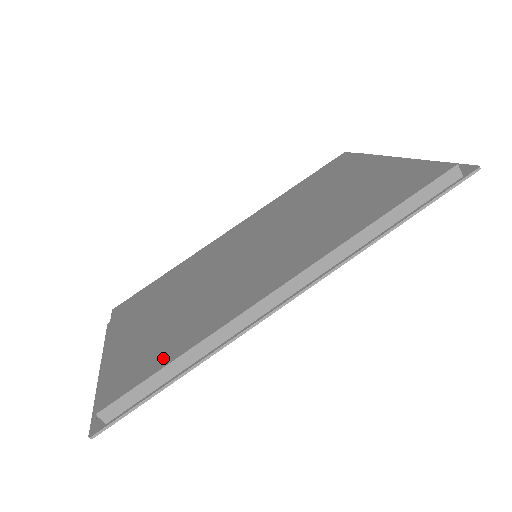
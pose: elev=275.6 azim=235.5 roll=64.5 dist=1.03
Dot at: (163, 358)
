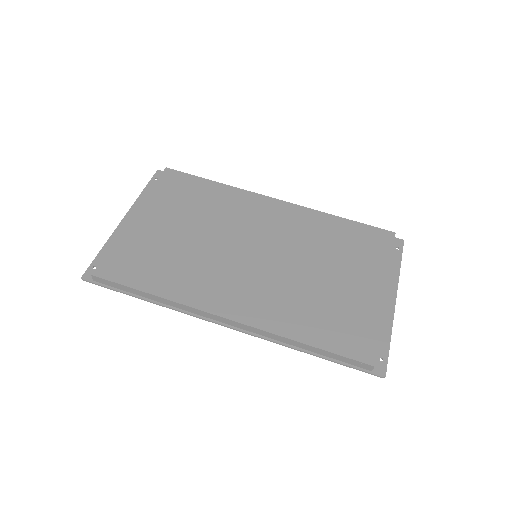
Dot at: (144, 281)
